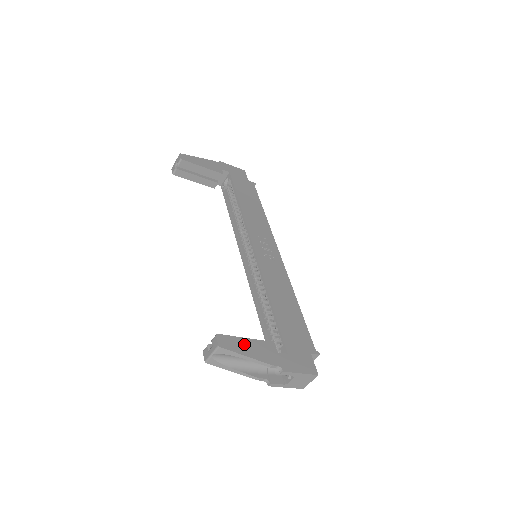
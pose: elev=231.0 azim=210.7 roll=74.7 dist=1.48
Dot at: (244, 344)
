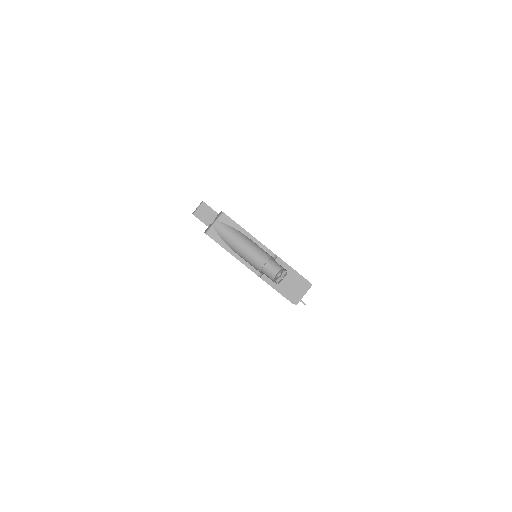
Dot at: occluded
